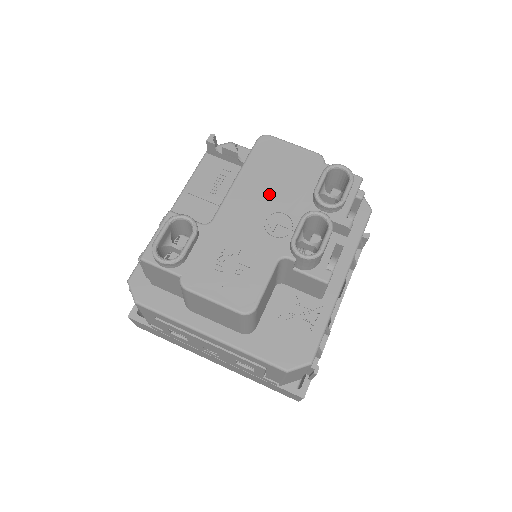
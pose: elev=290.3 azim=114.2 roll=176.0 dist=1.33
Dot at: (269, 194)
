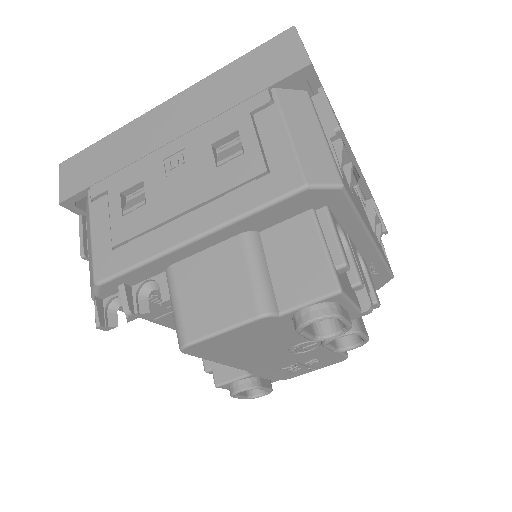
Dot at: (267, 350)
